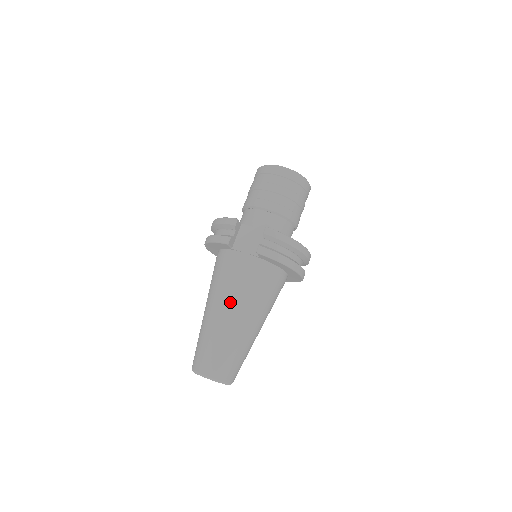
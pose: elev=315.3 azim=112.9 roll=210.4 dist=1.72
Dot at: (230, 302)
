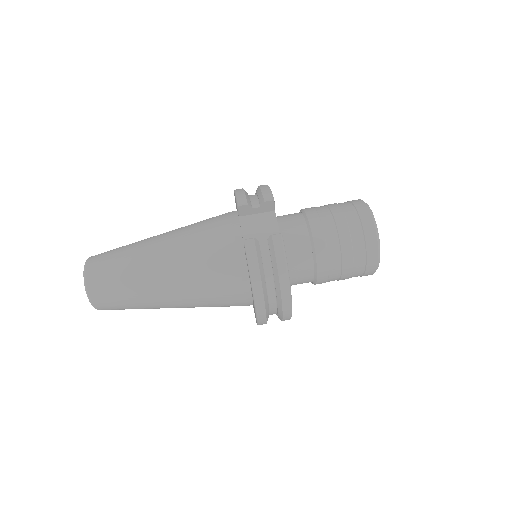
Dot at: (177, 249)
